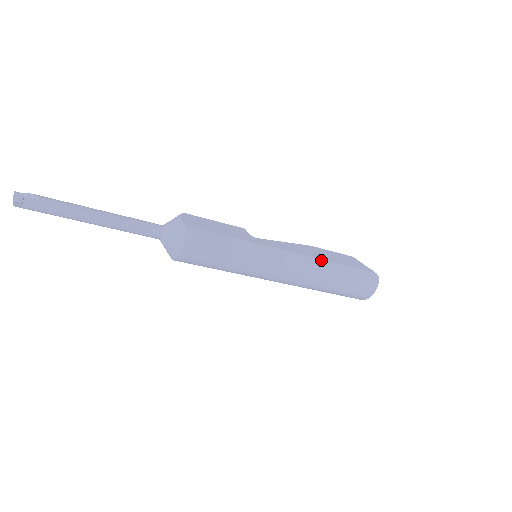
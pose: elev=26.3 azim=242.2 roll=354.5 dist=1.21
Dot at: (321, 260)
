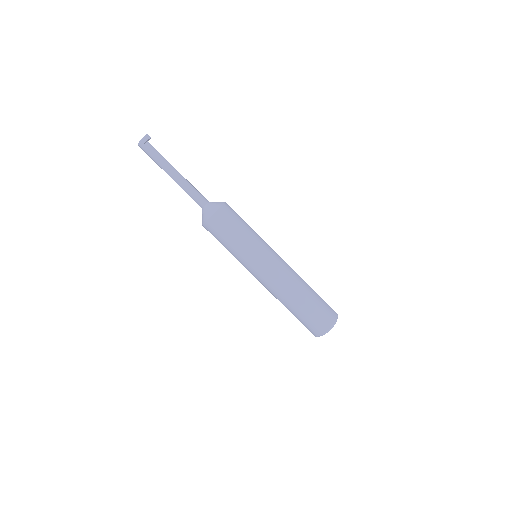
Dot at: occluded
